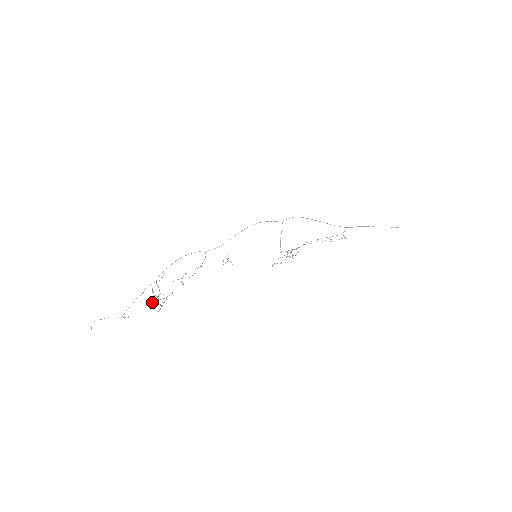
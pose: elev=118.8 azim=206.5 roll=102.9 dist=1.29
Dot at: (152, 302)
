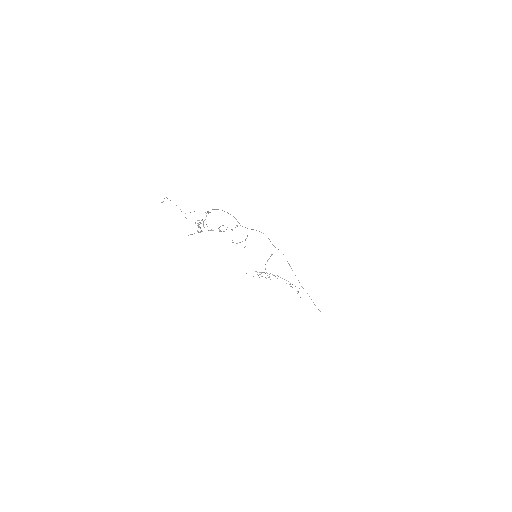
Dot at: occluded
